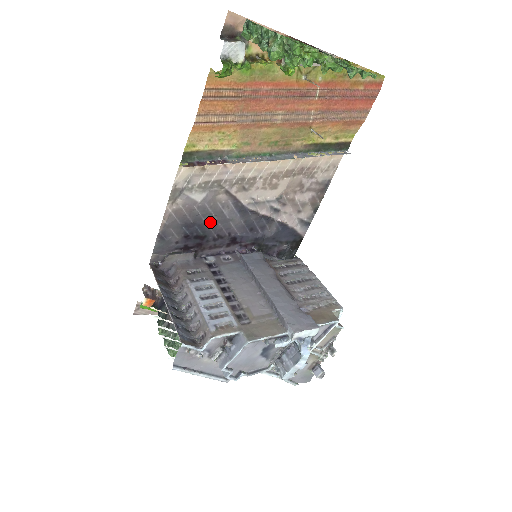
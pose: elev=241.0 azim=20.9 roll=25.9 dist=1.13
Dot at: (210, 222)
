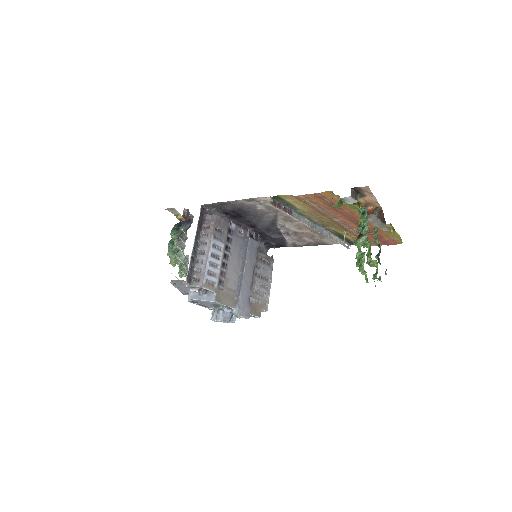
Dot at: (252, 216)
